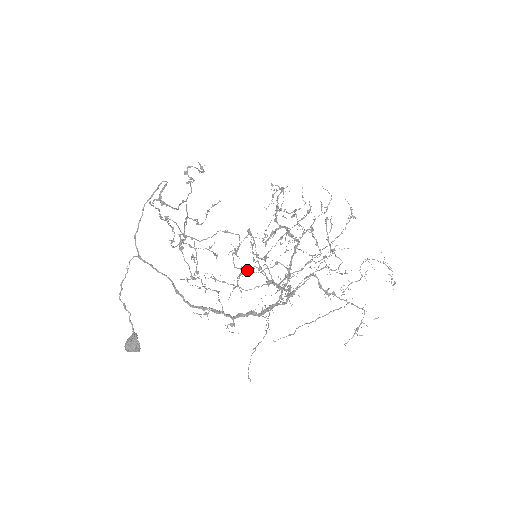
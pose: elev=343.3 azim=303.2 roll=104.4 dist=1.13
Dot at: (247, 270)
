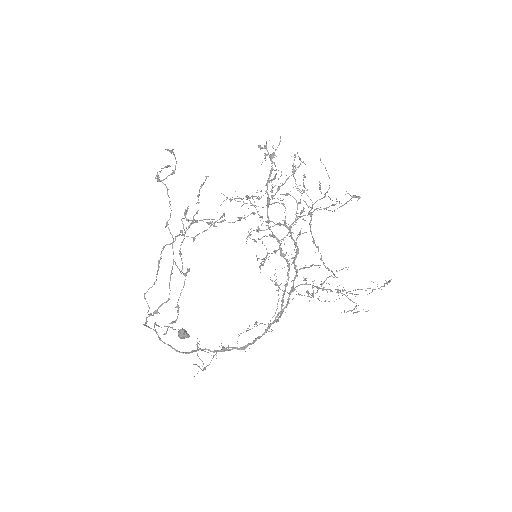
Dot at: (243, 332)
